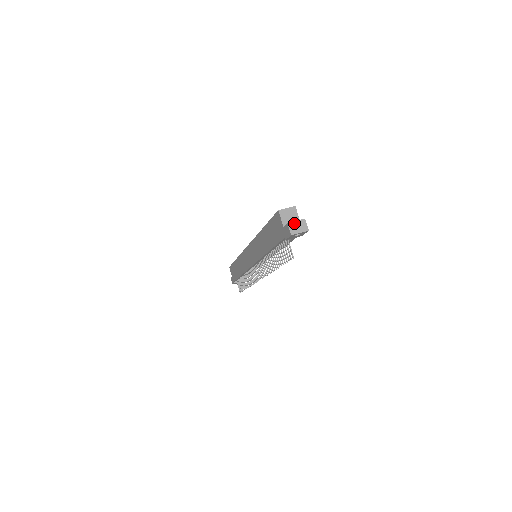
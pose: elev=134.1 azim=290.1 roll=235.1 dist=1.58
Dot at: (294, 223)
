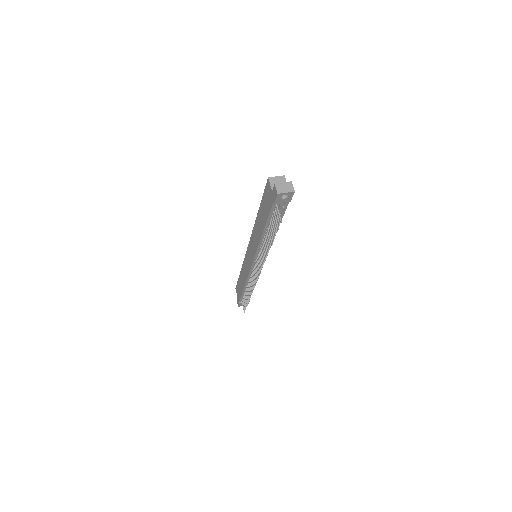
Dot at: (281, 184)
